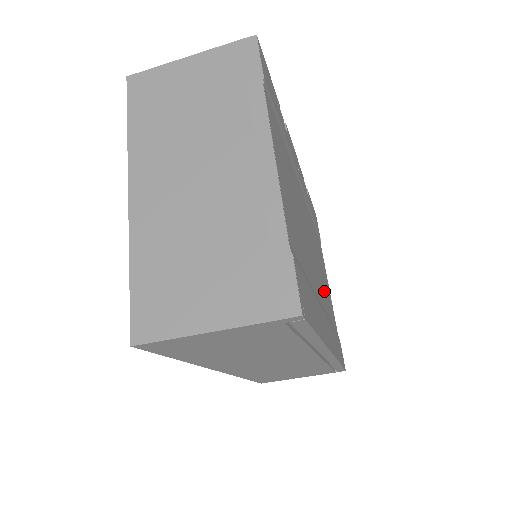
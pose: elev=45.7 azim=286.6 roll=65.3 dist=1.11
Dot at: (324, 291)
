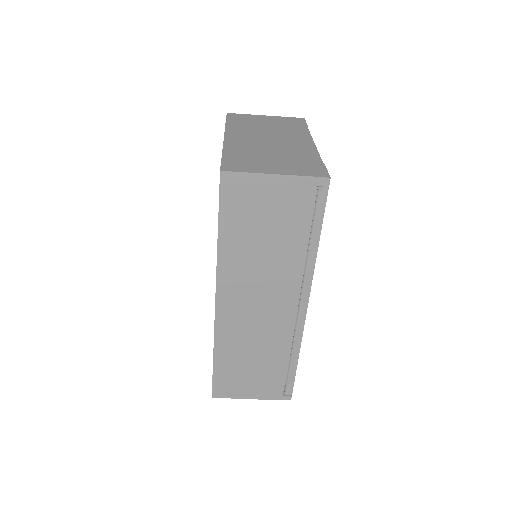
Dot at: occluded
